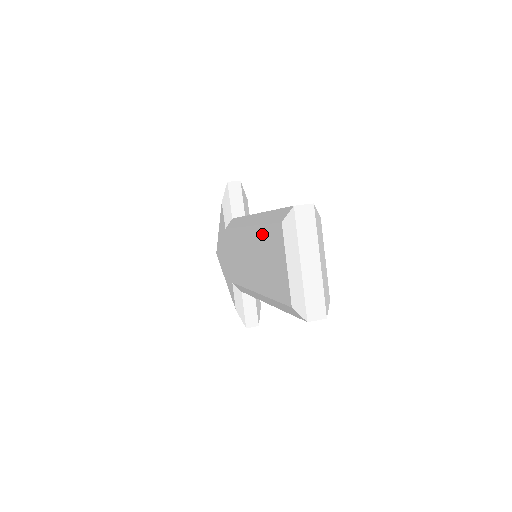
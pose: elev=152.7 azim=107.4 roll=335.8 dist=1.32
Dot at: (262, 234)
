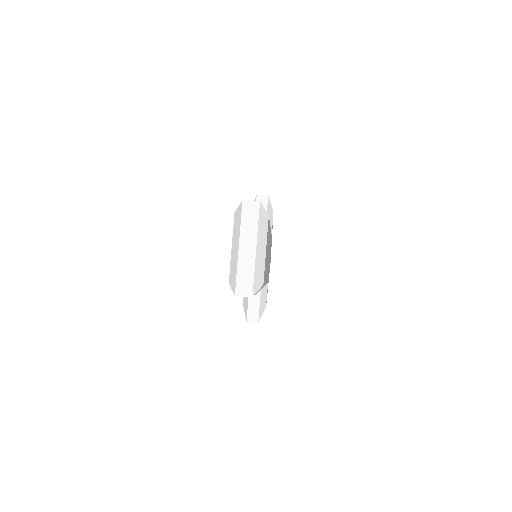
Dot at: occluded
